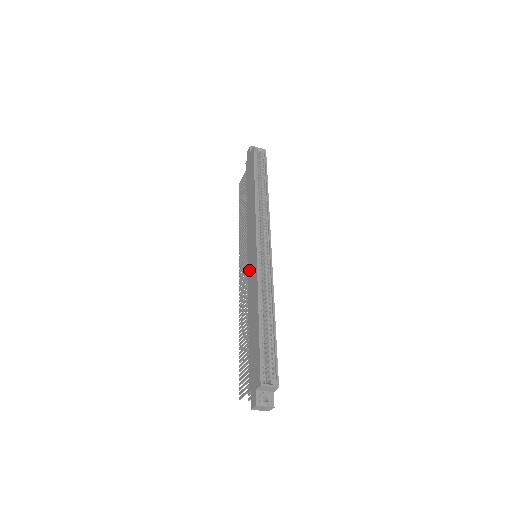
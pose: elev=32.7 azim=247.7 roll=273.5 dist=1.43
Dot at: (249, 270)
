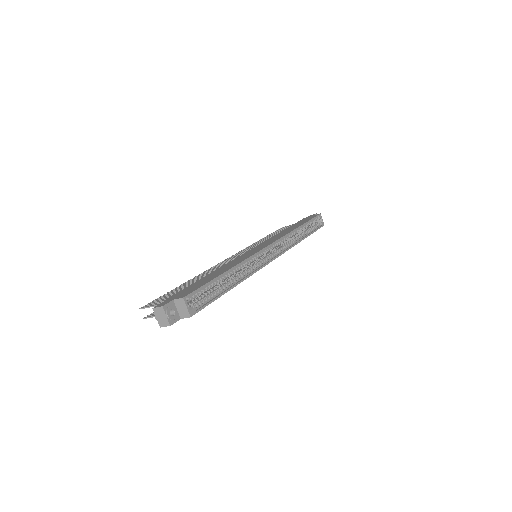
Dot at: (245, 254)
